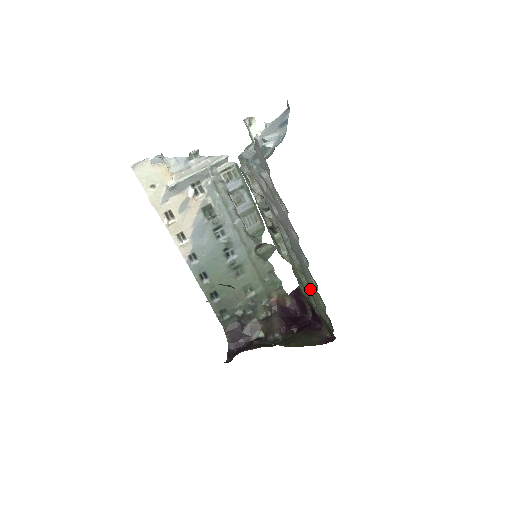
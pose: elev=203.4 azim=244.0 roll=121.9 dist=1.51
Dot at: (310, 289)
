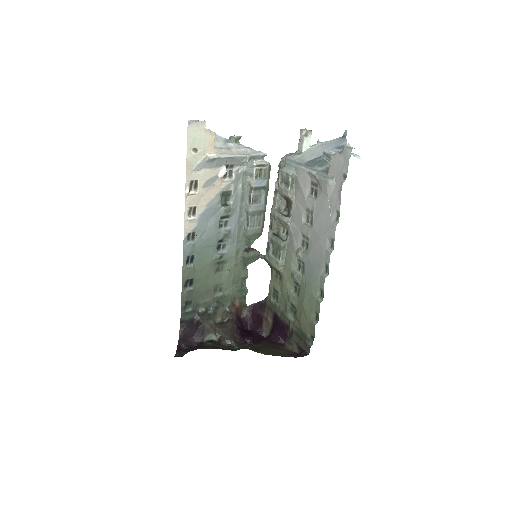
Dot at: (304, 301)
